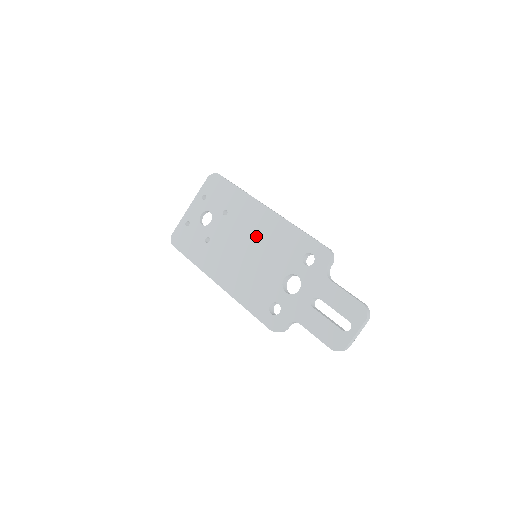
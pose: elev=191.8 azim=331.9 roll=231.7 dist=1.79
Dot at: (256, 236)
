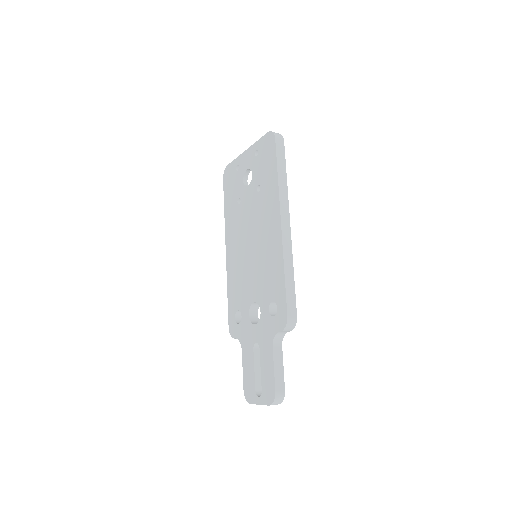
Dot at: (261, 240)
